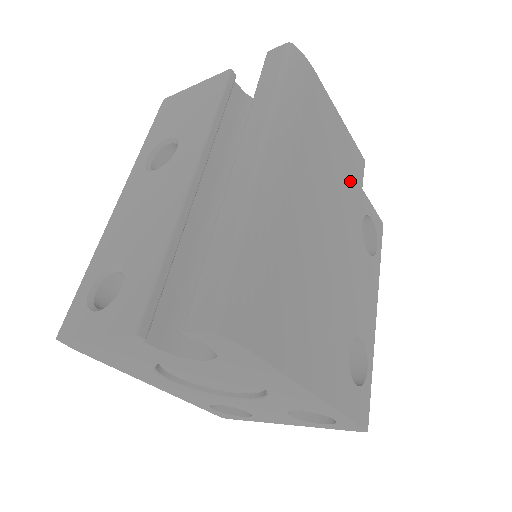
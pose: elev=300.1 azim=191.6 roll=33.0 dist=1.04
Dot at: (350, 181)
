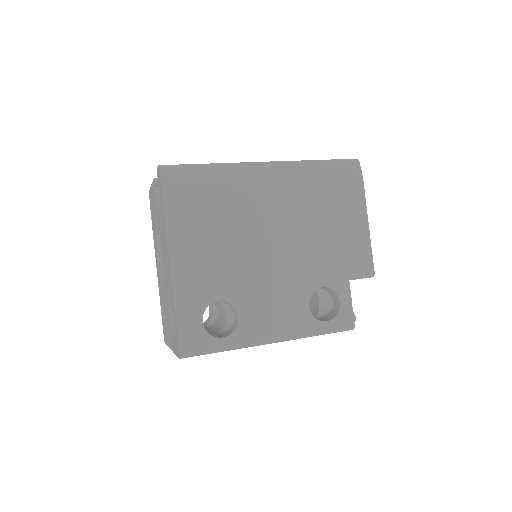
Dot at: (337, 256)
